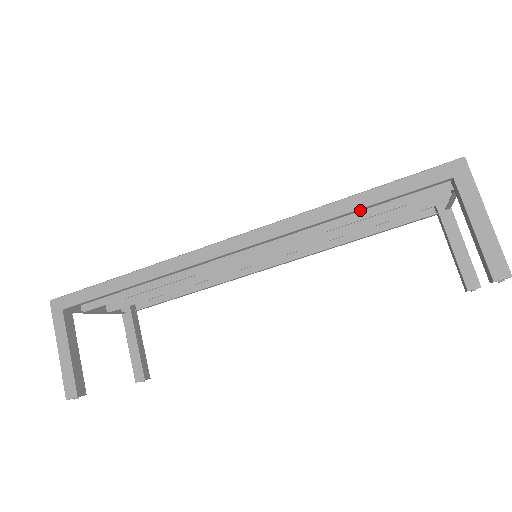
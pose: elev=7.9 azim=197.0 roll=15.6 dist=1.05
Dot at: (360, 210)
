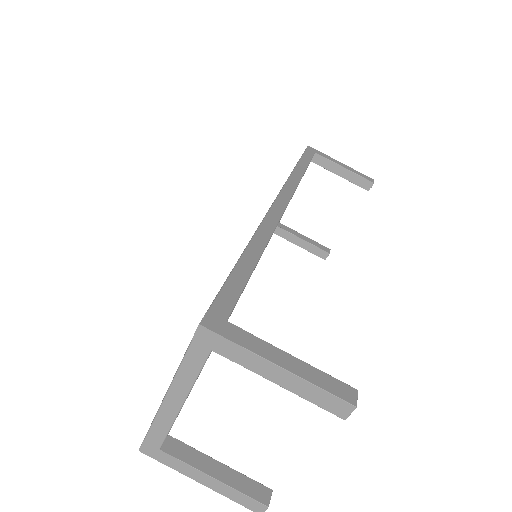
Dot at: occluded
